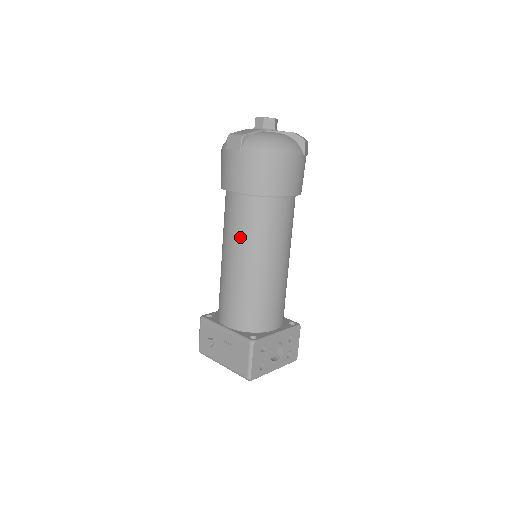
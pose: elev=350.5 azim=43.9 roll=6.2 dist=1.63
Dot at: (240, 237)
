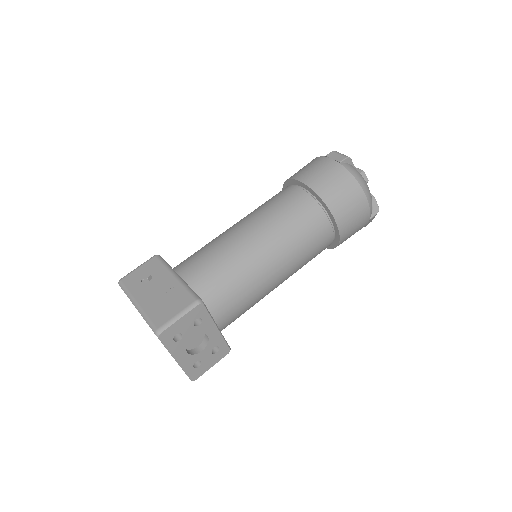
Dot at: (274, 218)
